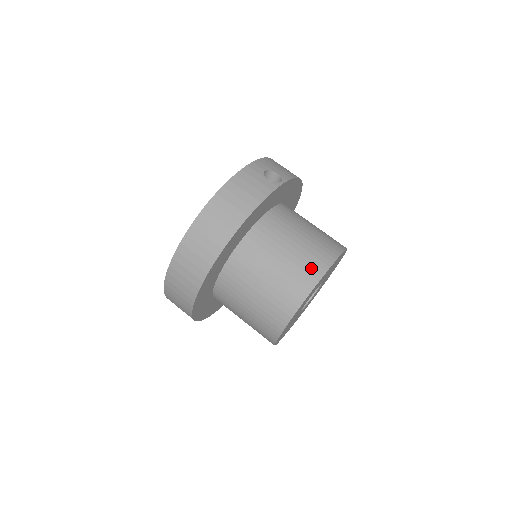
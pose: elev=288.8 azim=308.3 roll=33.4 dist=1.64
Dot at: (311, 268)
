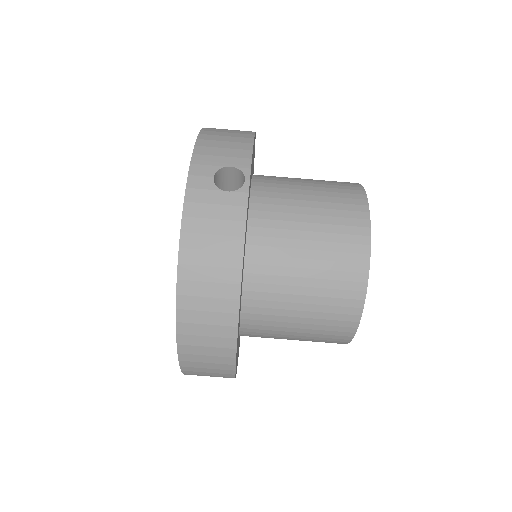
Dot at: (349, 263)
